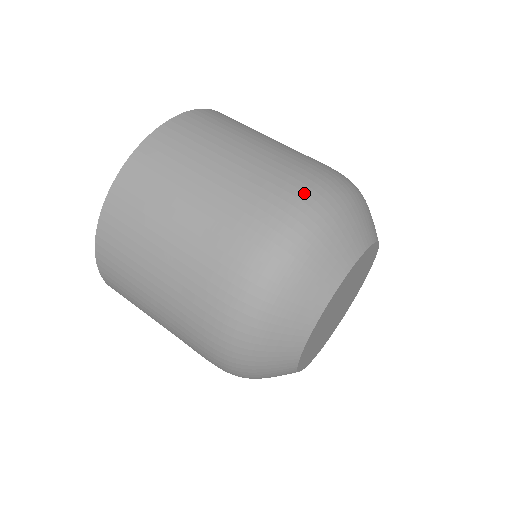
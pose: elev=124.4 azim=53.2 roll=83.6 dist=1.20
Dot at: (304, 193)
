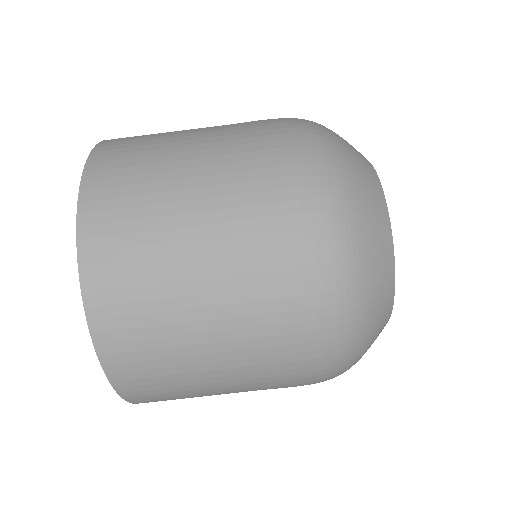
Dot at: (318, 282)
